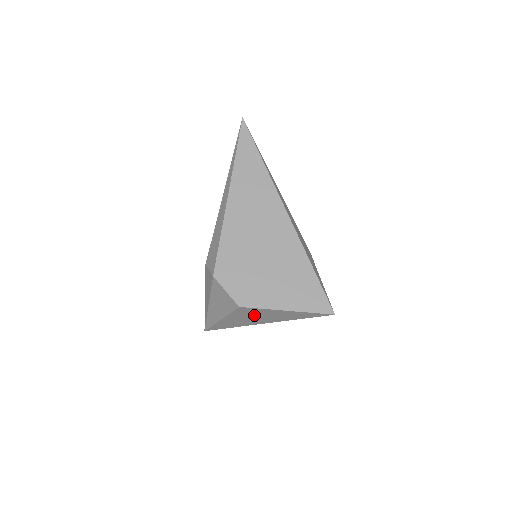
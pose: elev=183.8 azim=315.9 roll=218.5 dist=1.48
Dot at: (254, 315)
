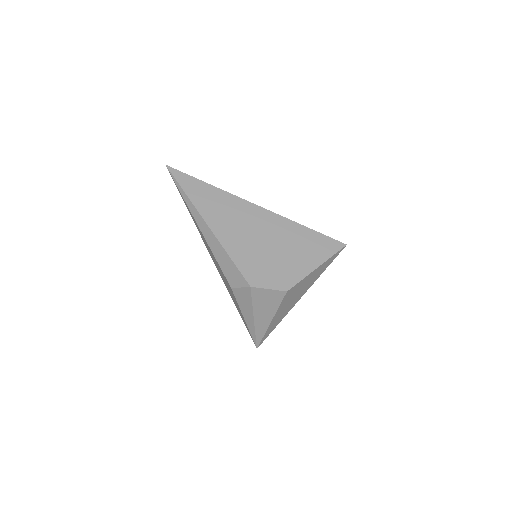
Dot at: (295, 293)
